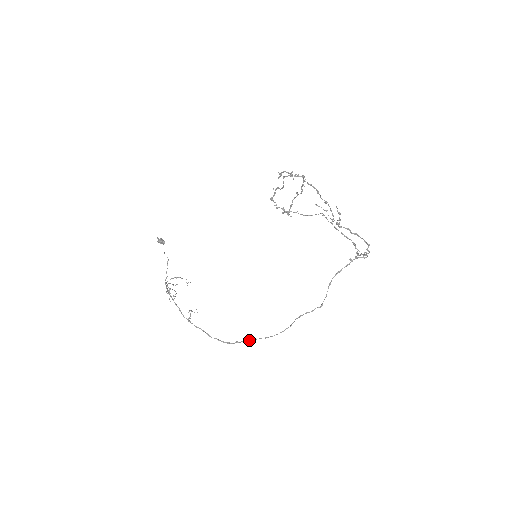
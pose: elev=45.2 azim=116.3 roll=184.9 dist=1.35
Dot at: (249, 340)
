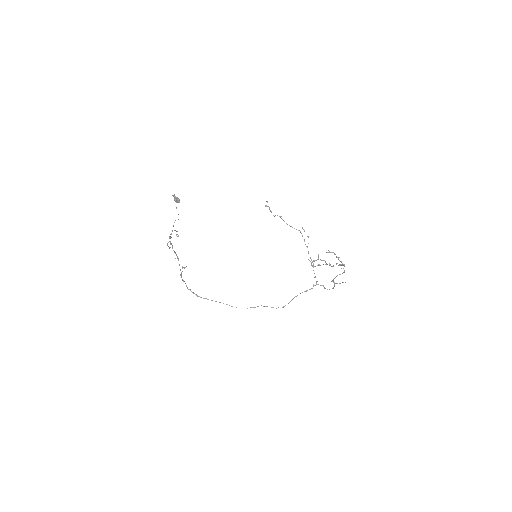
Dot at: occluded
